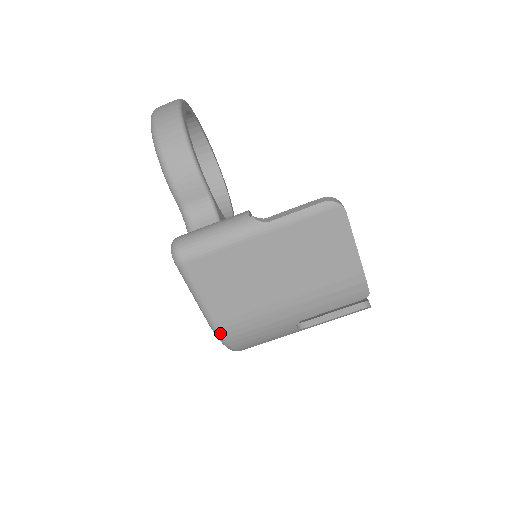
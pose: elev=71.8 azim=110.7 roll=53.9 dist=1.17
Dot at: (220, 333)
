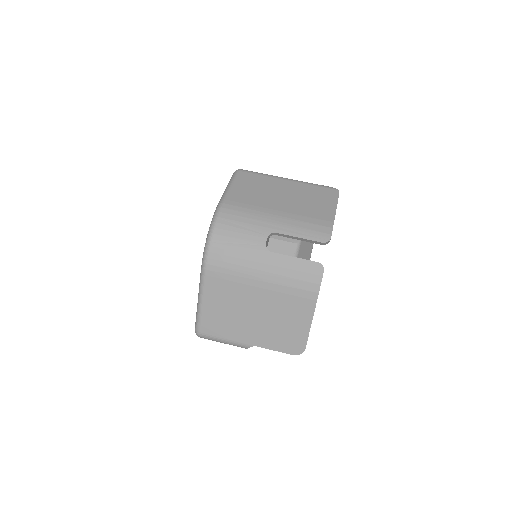
Dot at: (221, 206)
